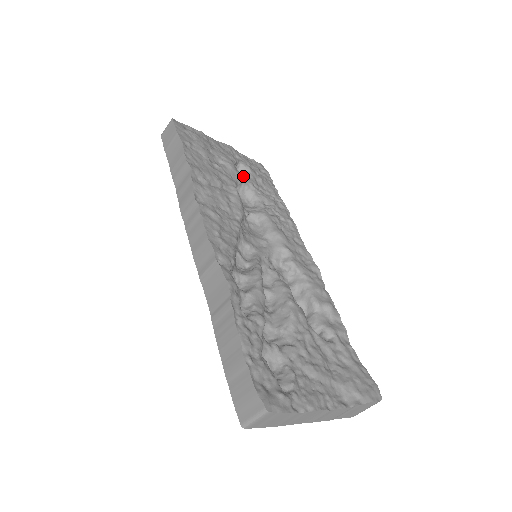
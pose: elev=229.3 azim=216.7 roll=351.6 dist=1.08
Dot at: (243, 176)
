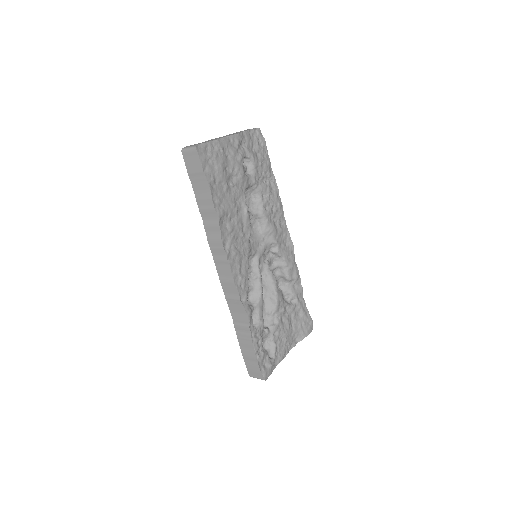
Dot at: (248, 169)
